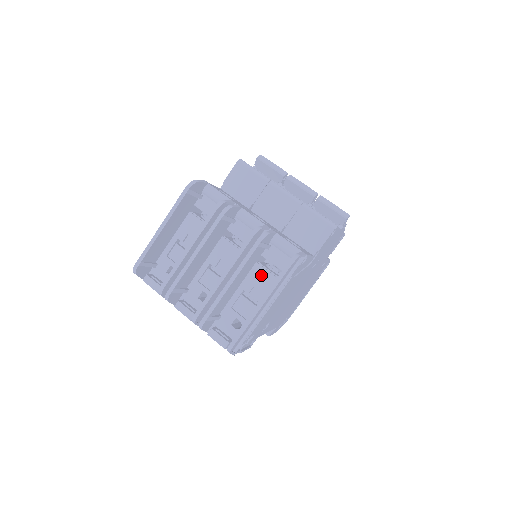
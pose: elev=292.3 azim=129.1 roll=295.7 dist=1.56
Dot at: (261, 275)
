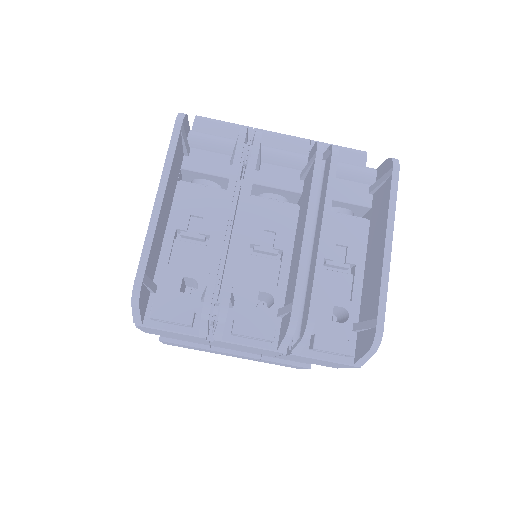
Dot at: (337, 225)
